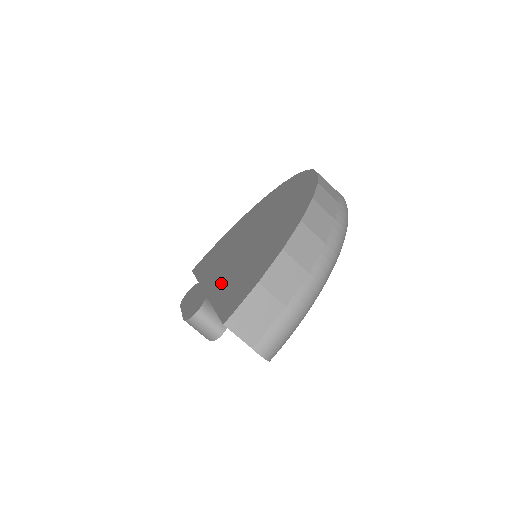
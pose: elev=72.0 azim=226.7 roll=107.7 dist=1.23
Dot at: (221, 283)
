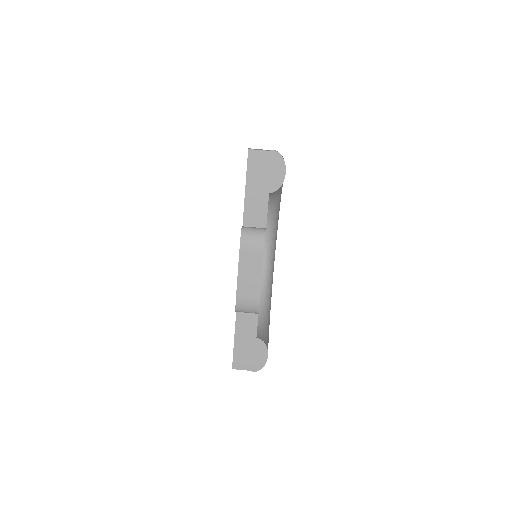
Dot at: occluded
